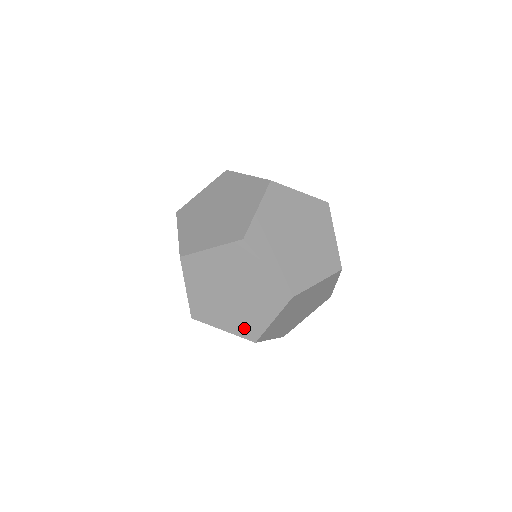
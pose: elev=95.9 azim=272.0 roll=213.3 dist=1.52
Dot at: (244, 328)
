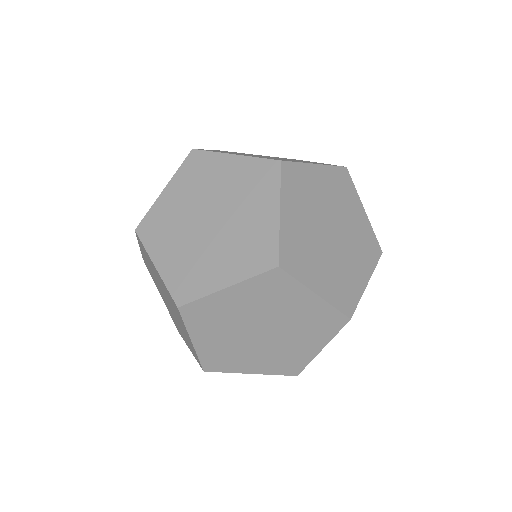
Dot at: (173, 319)
